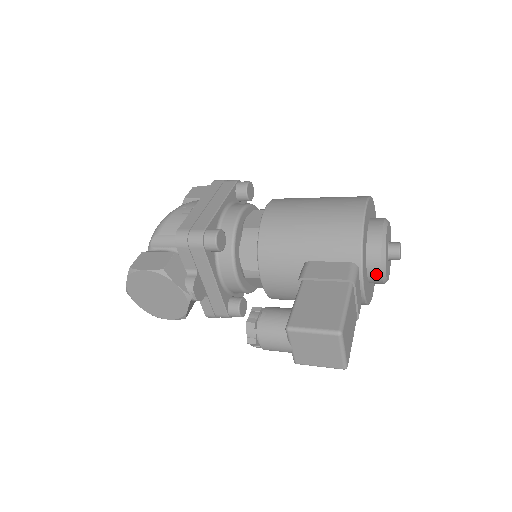
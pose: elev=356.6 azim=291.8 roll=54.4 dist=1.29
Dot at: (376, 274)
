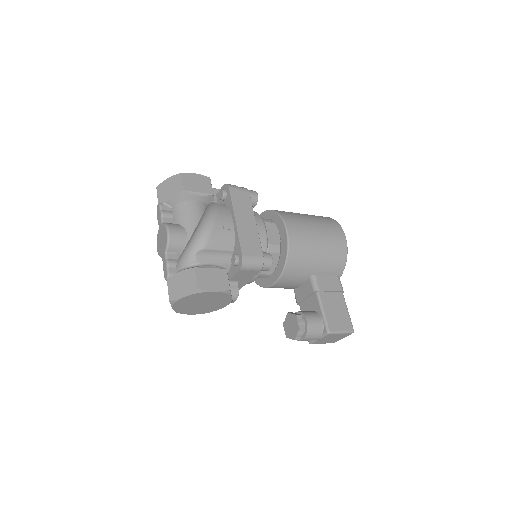
Dot at: occluded
